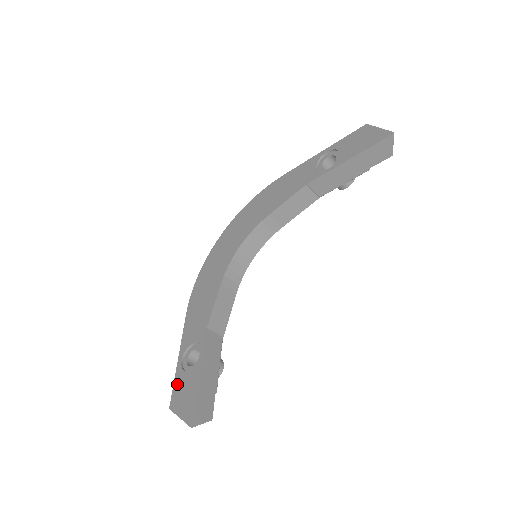
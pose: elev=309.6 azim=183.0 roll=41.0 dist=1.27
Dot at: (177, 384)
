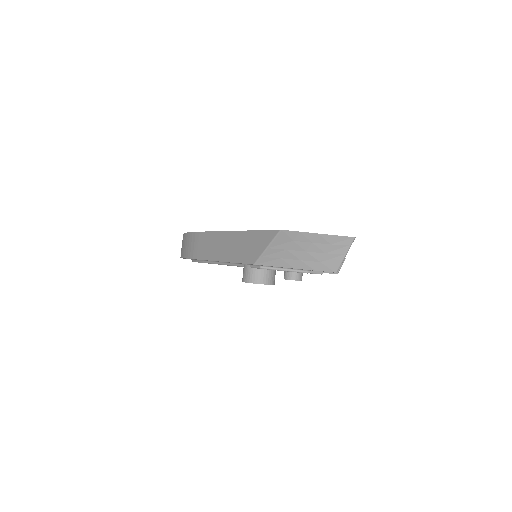
Dot at: occluded
